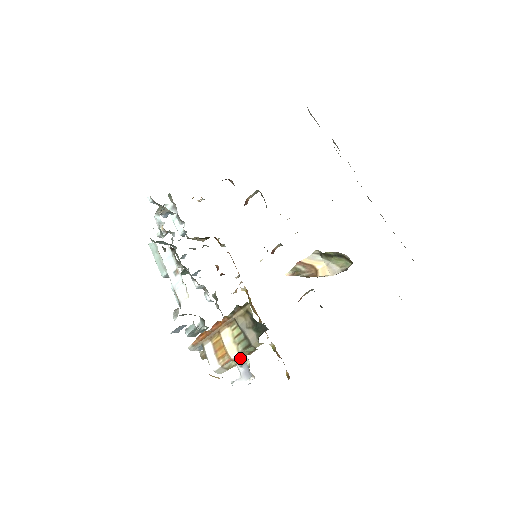
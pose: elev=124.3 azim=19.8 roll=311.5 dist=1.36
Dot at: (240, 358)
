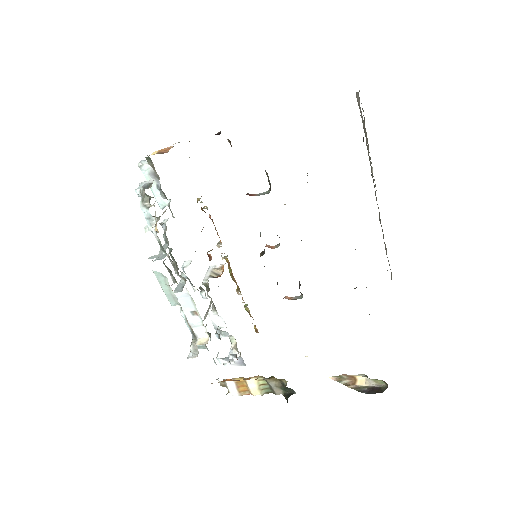
Dot at: occluded
